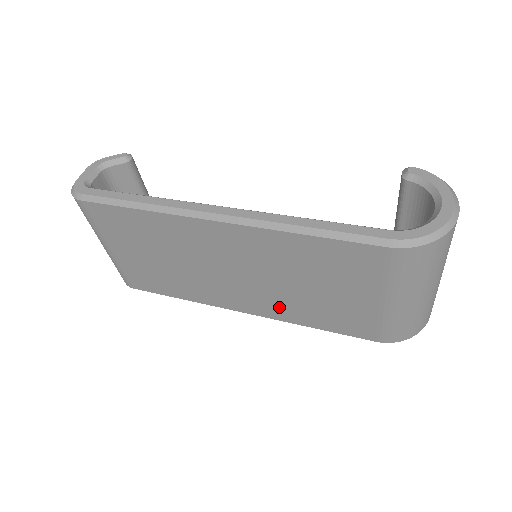
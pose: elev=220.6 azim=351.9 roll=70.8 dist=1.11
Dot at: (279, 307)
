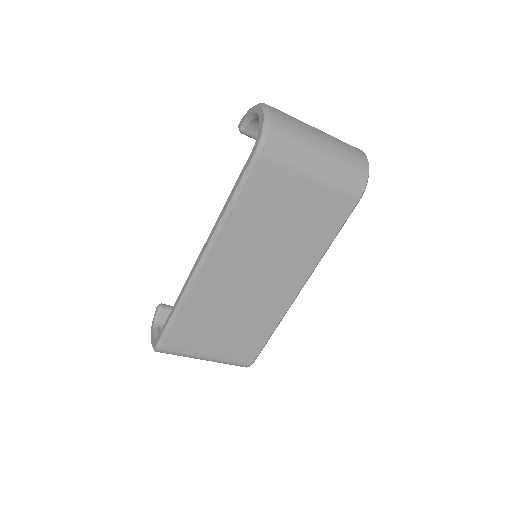
Dot at: (300, 259)
